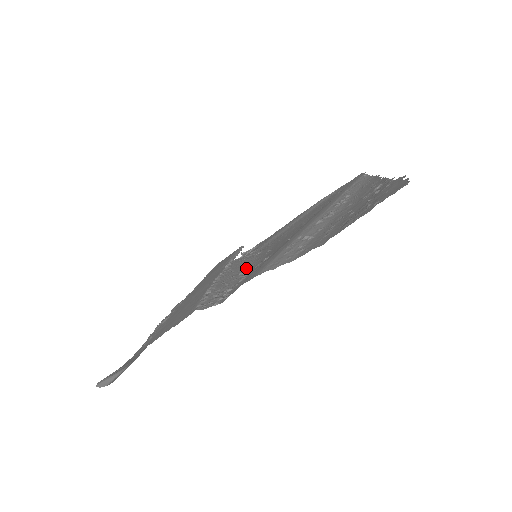
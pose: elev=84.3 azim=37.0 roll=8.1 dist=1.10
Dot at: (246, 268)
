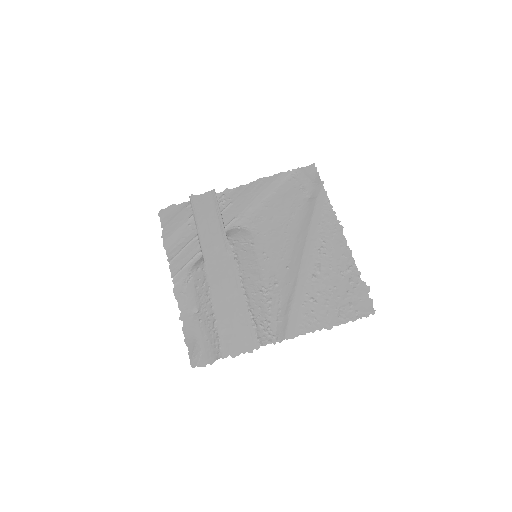
Dot at: (260, 281)
